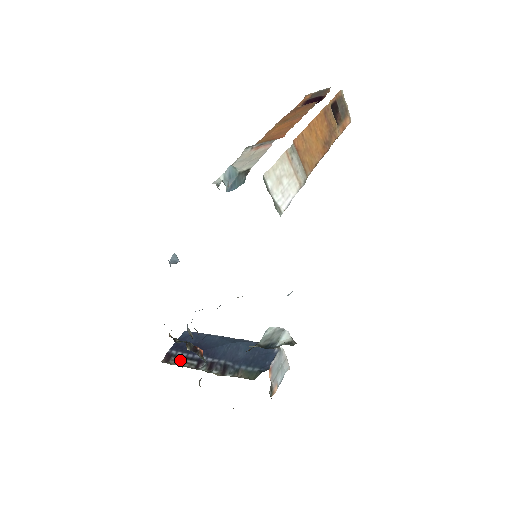
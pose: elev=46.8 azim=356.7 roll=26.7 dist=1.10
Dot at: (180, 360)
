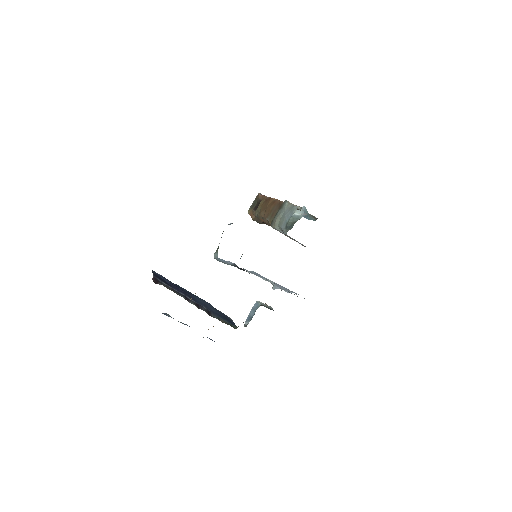
Dot at: (170, 288)
